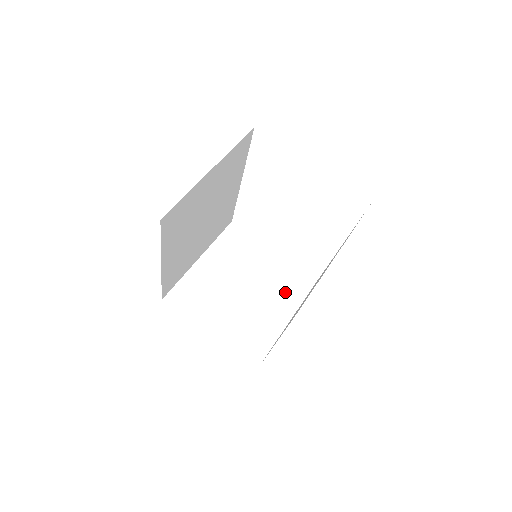
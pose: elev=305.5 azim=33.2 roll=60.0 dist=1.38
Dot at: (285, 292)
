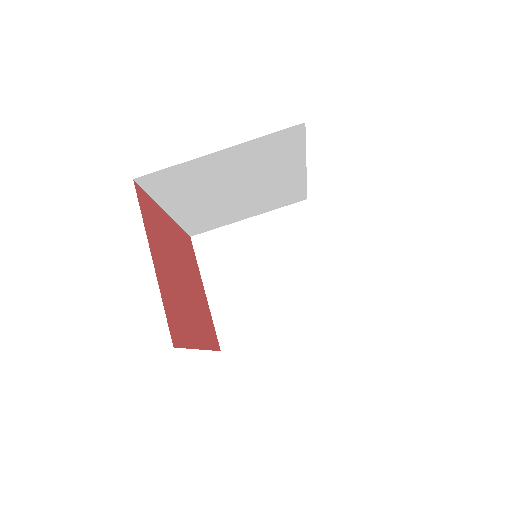
Dot at: (302, 302)
